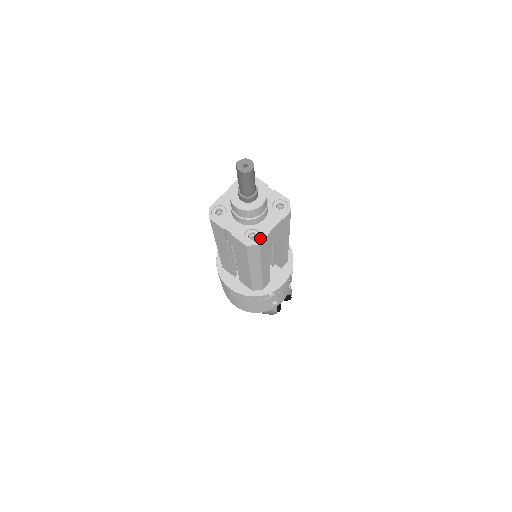
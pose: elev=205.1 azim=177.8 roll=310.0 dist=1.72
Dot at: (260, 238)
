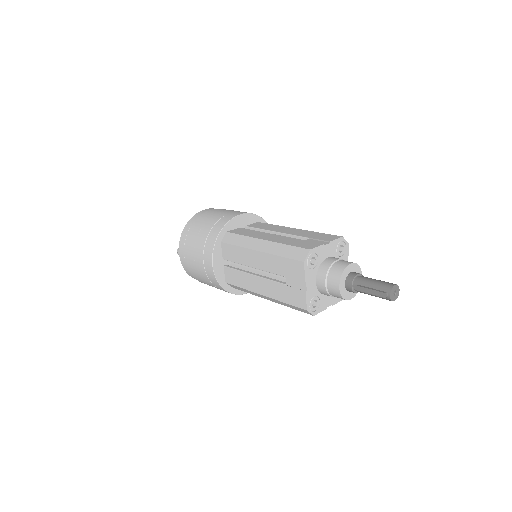
Dot at: occluded
